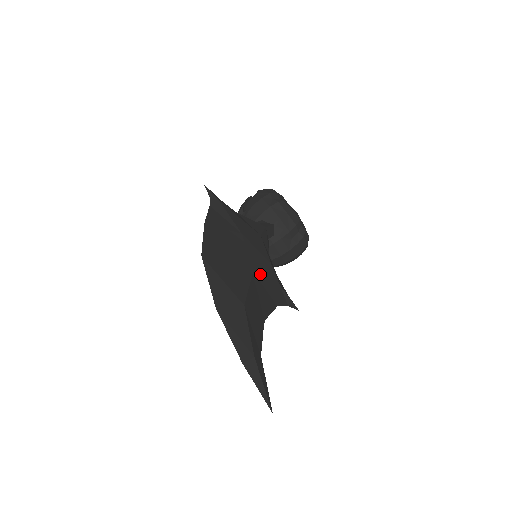
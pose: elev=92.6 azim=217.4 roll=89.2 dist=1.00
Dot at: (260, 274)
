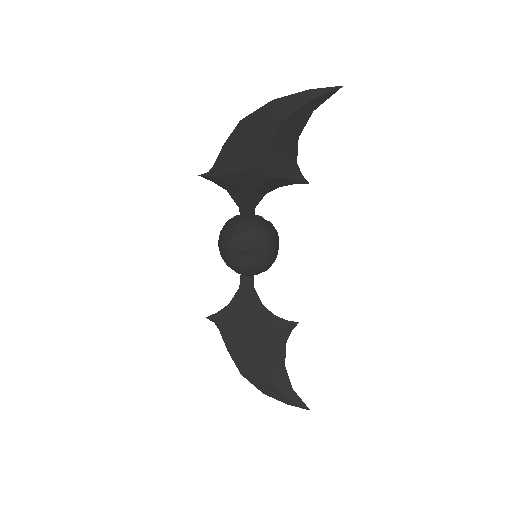
Dot at: occluded
